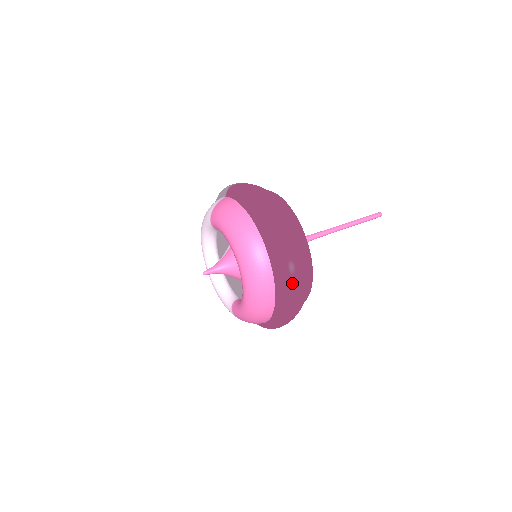
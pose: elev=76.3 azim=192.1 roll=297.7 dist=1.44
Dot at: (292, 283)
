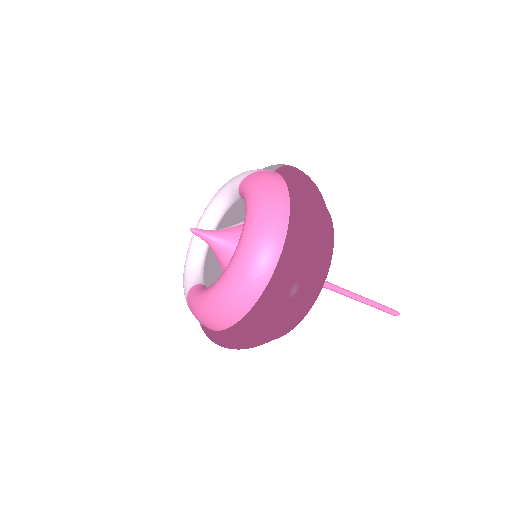
Dot at: (281, 308)
